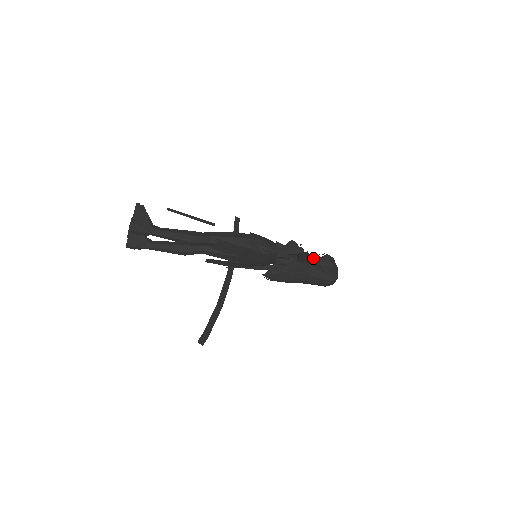
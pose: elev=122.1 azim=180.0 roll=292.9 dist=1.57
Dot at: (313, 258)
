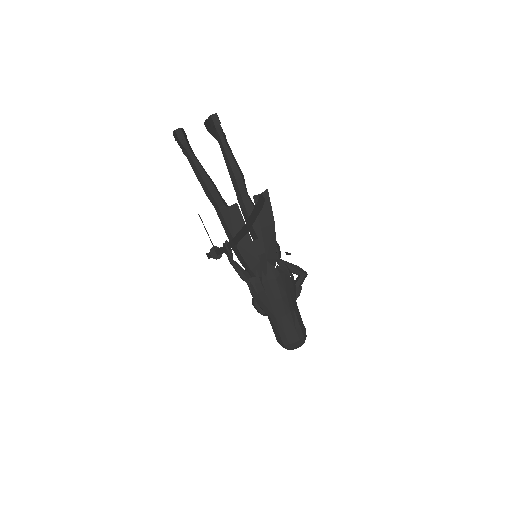
Dot at: occluded
